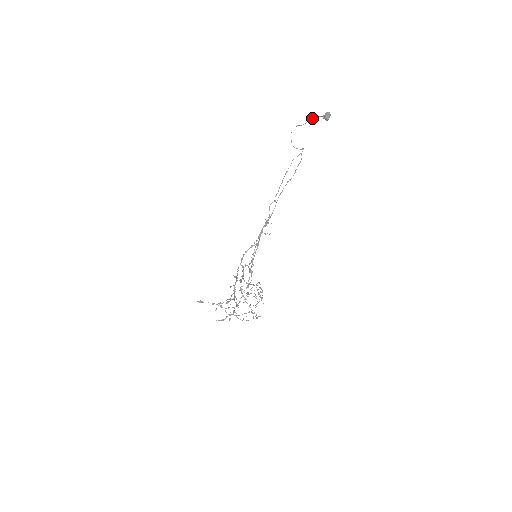
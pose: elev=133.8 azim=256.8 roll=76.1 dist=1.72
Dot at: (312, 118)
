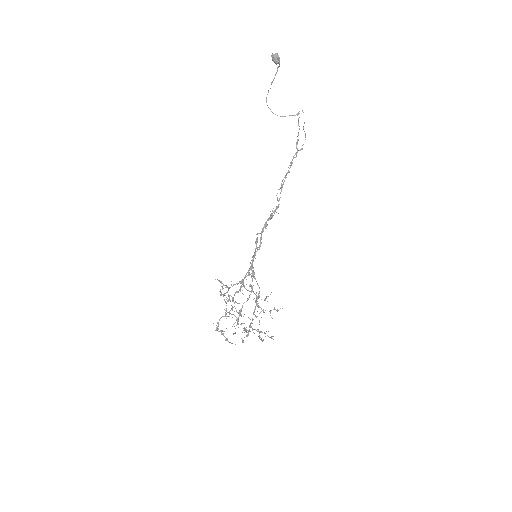
Dot at: (276, 73)
